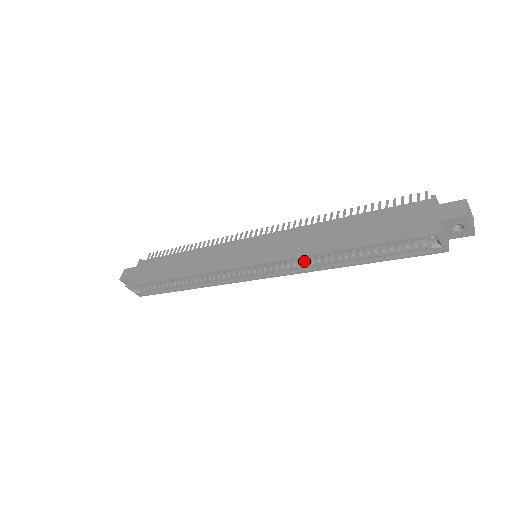
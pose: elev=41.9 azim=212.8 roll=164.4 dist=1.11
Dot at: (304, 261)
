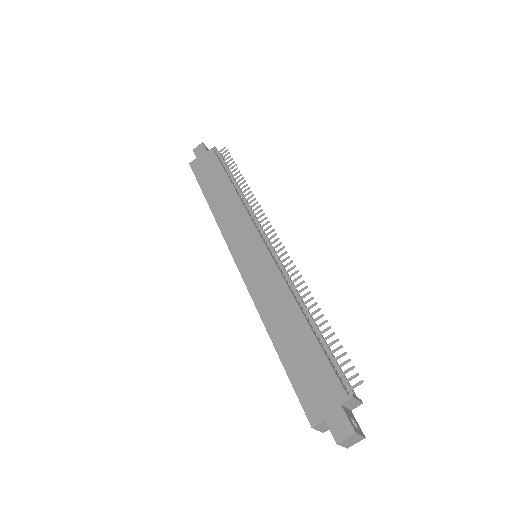
Dot at: occluded
